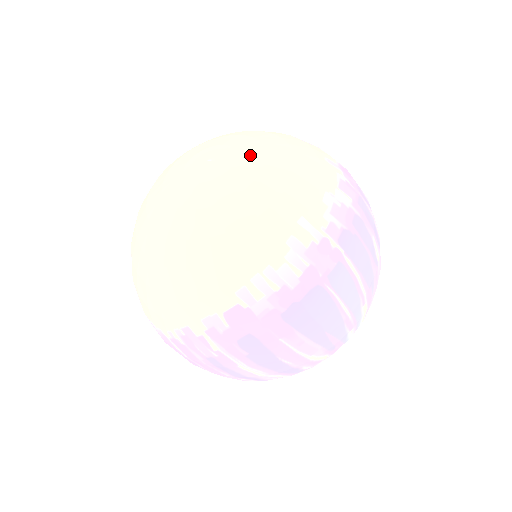
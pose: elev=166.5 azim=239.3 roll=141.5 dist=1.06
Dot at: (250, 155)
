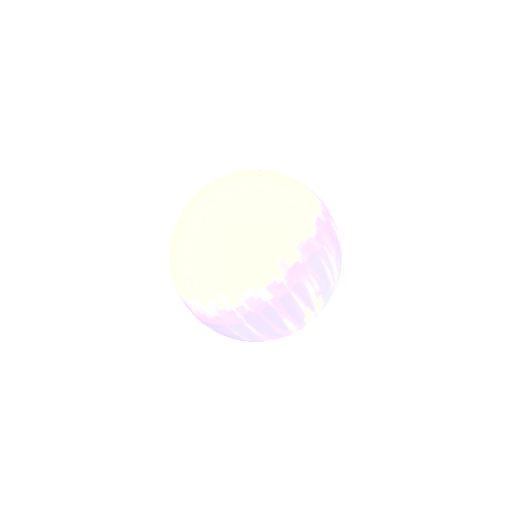
Dot at: (224, 237)
